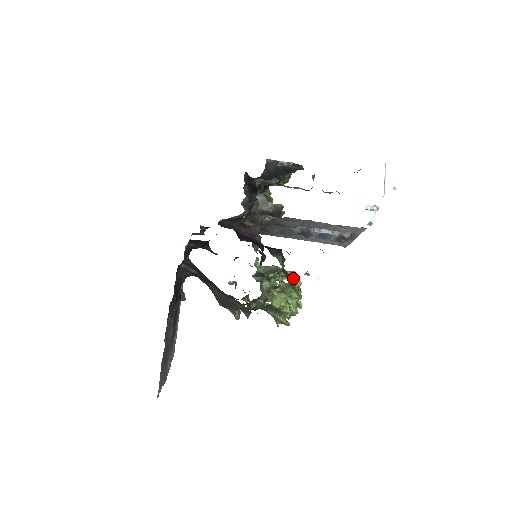
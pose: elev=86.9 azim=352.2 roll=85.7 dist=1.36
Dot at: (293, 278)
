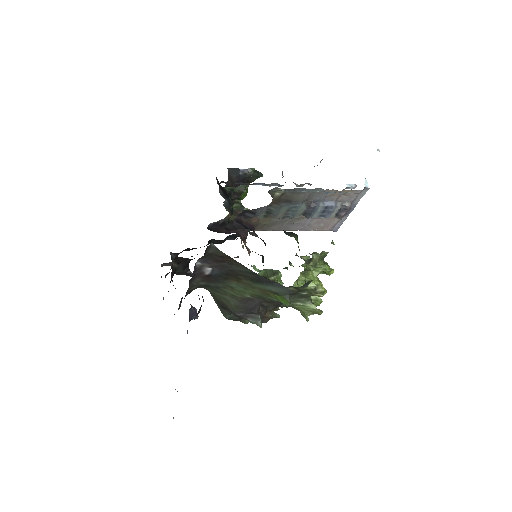
Dot at: occluded
